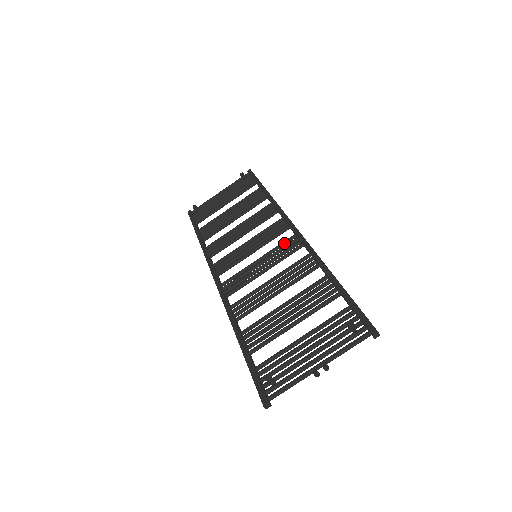
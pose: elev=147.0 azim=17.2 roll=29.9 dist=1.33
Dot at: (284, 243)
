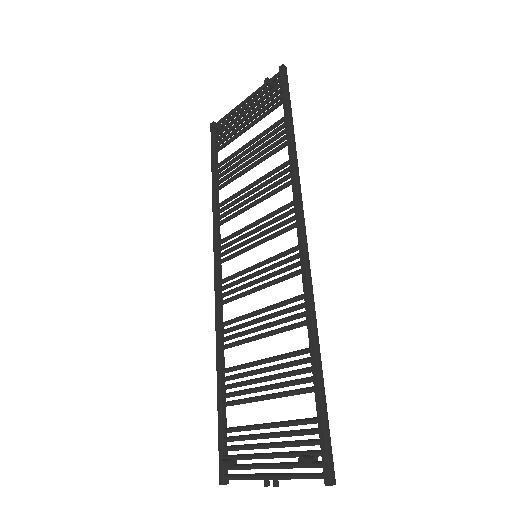
Dot at: (285, 254)
